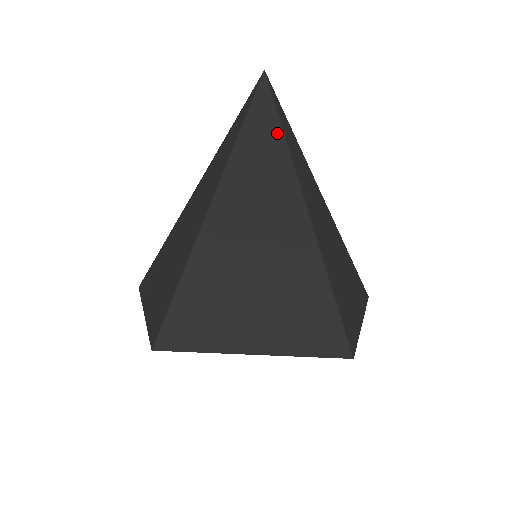
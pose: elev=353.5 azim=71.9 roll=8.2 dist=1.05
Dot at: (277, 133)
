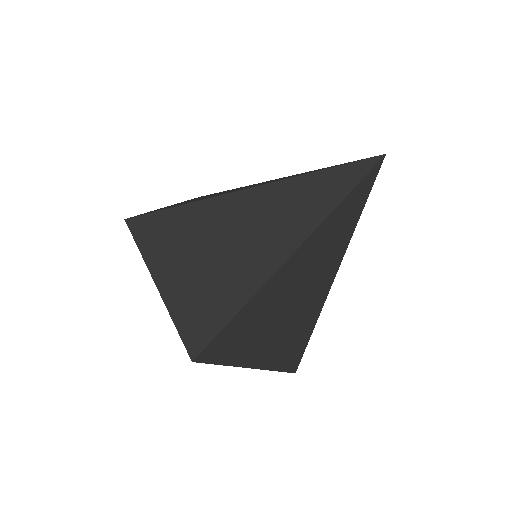
Dot at: (357, 214)
